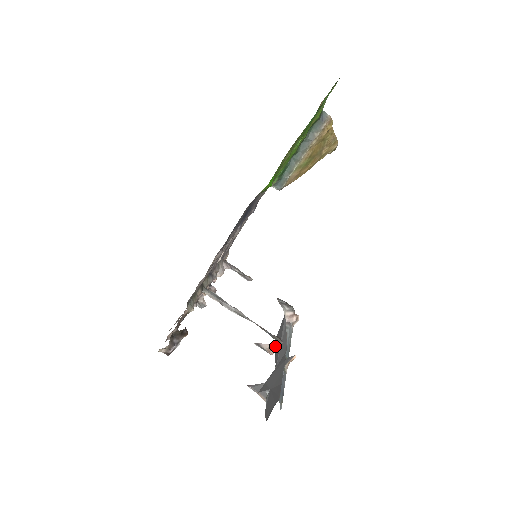
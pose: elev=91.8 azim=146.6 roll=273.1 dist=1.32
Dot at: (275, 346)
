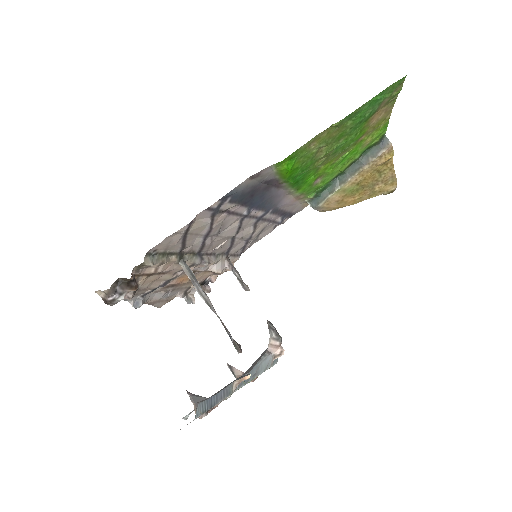
Dot at: occluded
